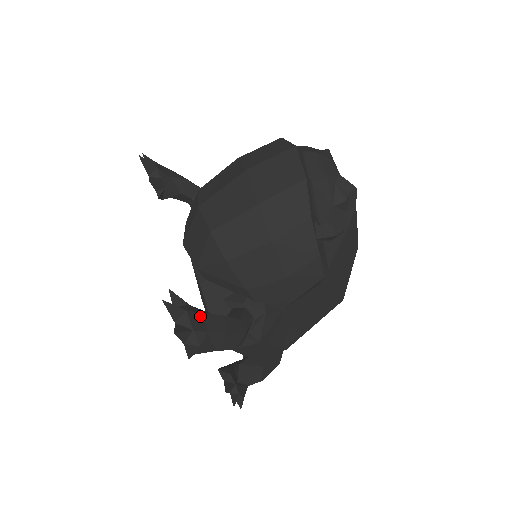
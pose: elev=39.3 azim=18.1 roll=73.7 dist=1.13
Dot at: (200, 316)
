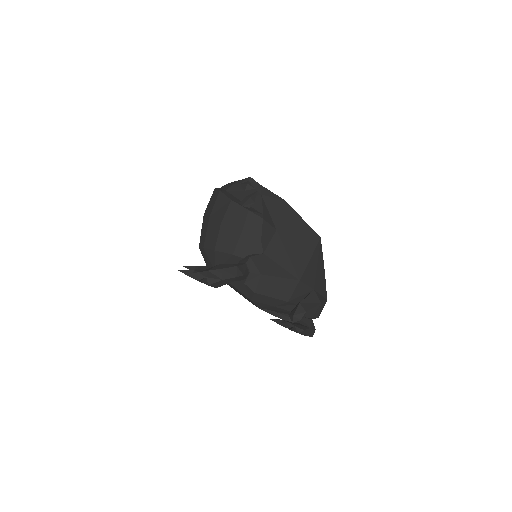
Dot at: (204, 270)
